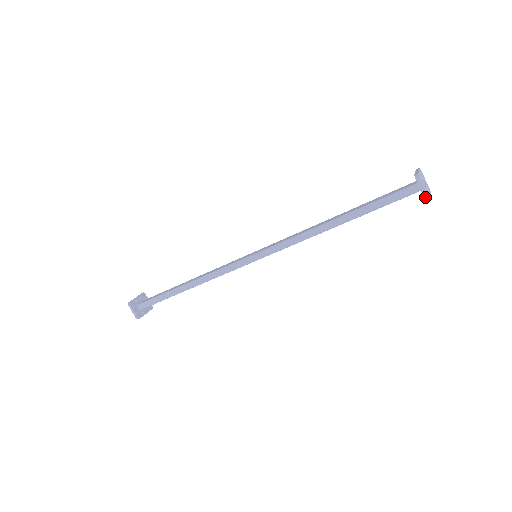
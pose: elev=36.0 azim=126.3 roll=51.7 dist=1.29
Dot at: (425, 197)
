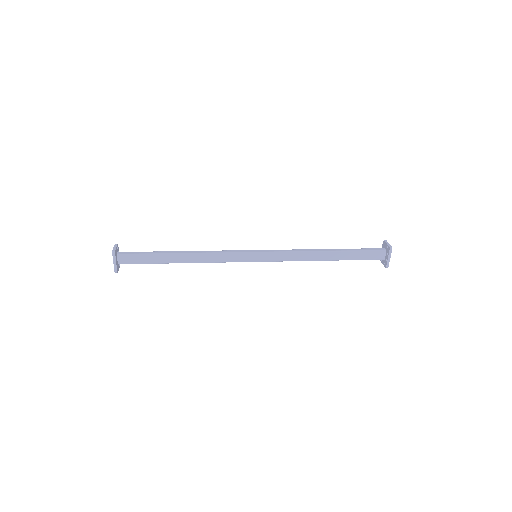
Dot at: (381, 261)
